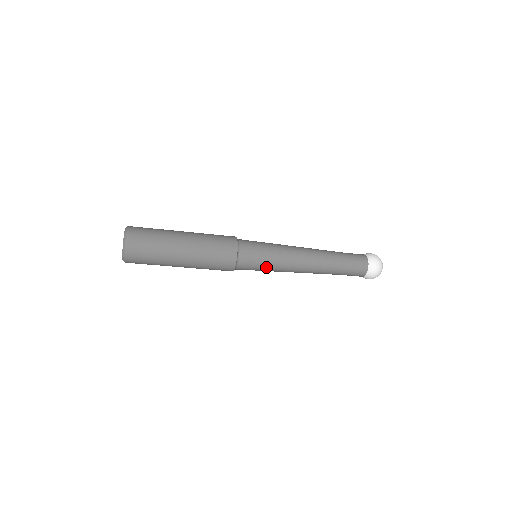
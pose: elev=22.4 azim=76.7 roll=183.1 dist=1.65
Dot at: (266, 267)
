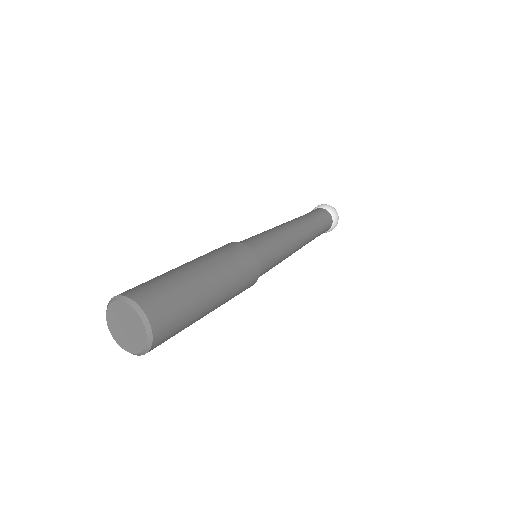
Dot at: occluded
